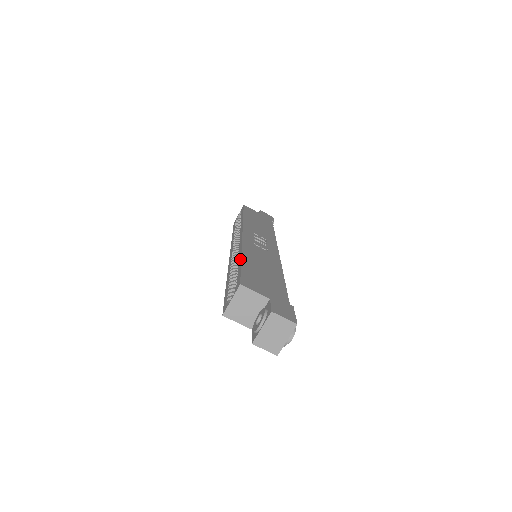
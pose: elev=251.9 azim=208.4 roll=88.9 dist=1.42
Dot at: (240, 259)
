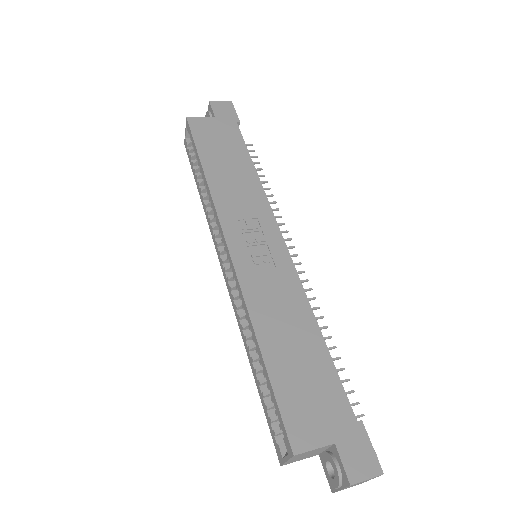
Dot at: (260, 354)
